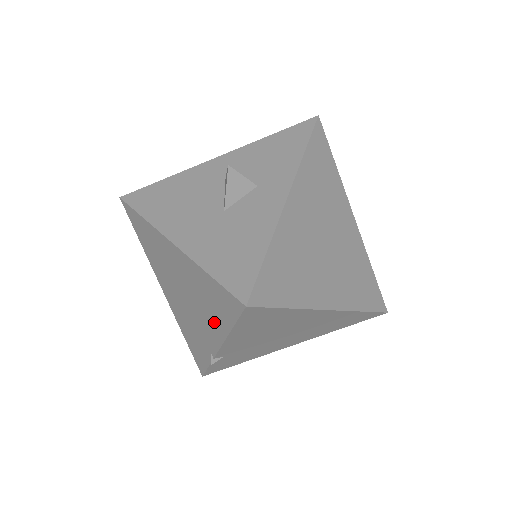
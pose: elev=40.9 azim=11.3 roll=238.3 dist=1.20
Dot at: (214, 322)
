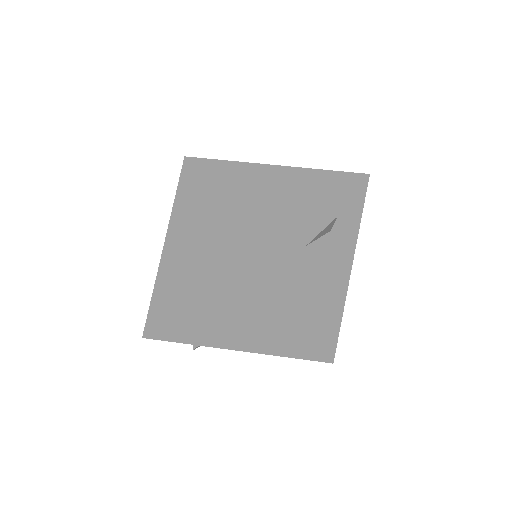
Dot at: (251, 336)
